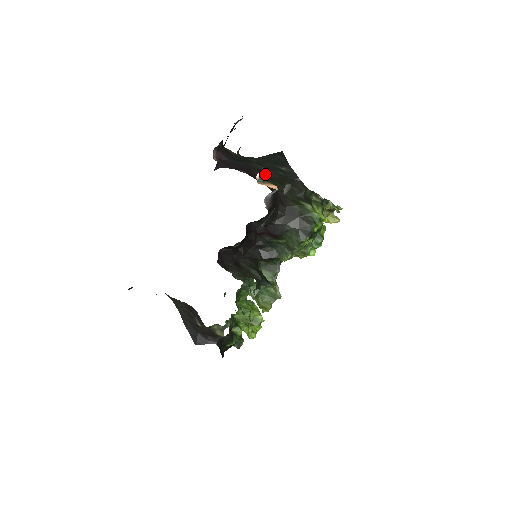
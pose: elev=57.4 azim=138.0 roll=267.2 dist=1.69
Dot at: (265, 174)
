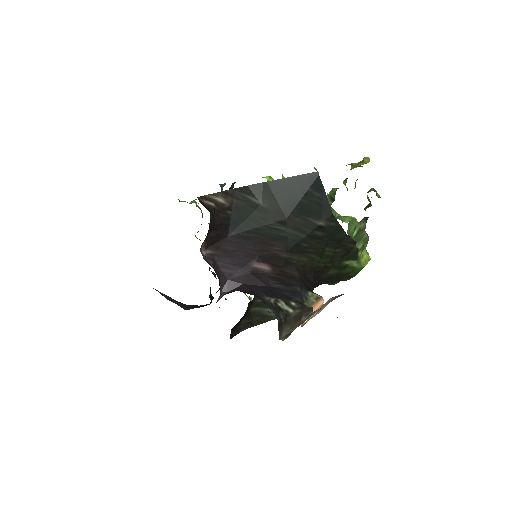
Dot at: (294, 247)
